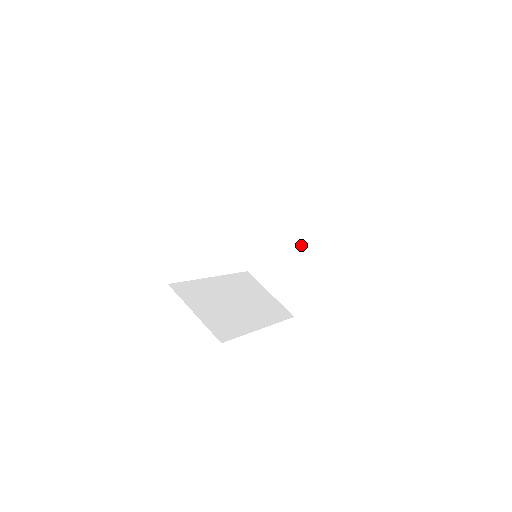
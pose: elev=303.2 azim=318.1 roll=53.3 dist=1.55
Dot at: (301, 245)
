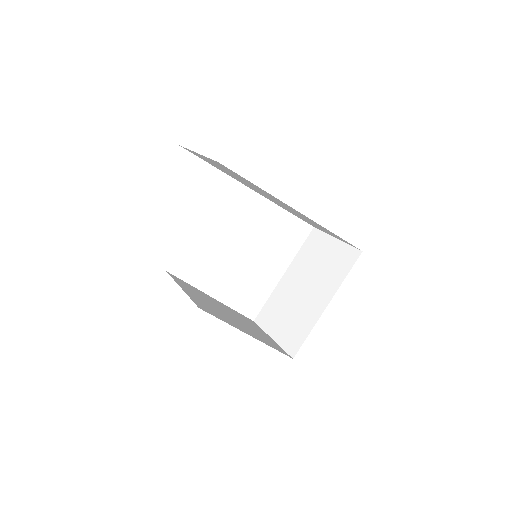
Dot at: (308, 283)
